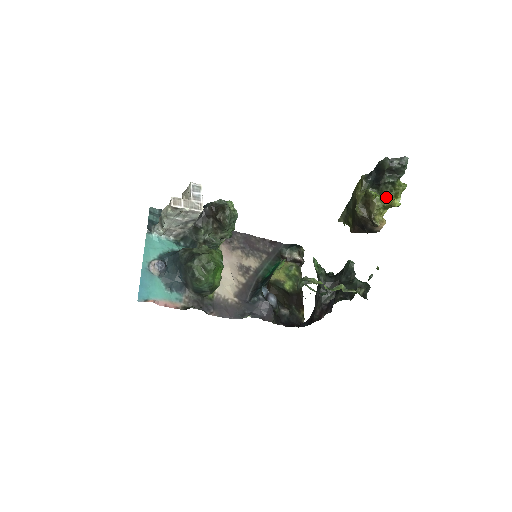
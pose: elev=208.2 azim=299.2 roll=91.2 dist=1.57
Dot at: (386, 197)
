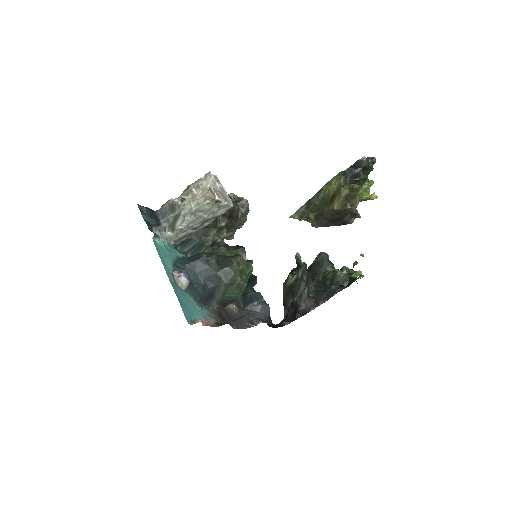
Dot at: occluded
